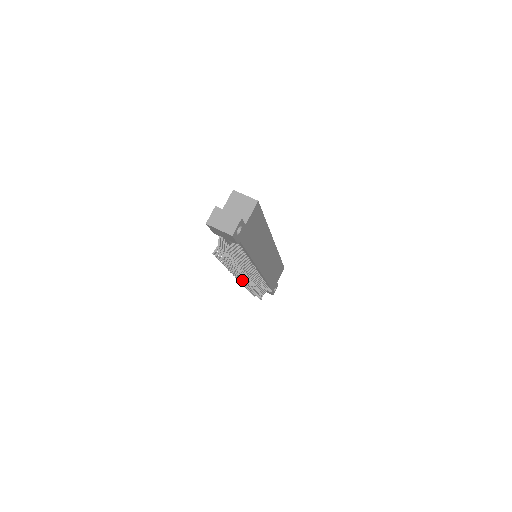
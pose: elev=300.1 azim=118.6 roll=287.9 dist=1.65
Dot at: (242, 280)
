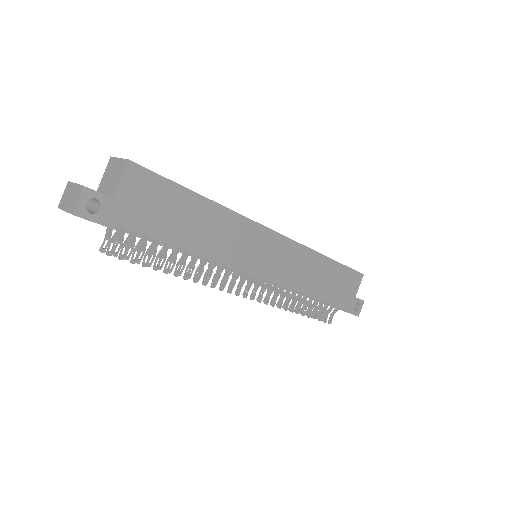
Dot at: occluded
